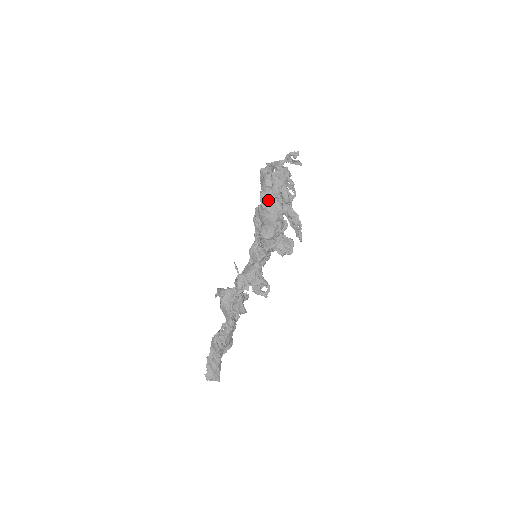
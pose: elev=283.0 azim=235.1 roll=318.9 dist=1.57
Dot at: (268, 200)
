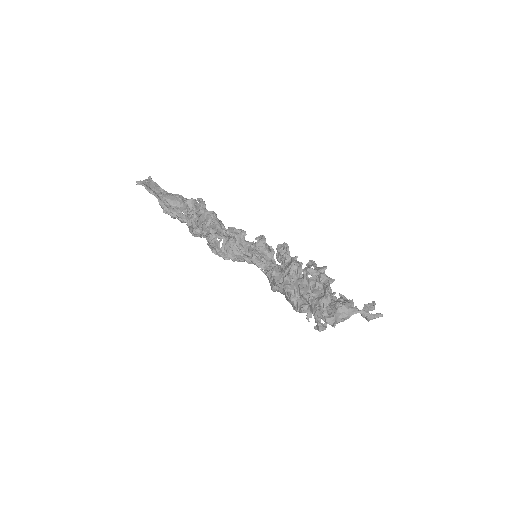
Dot at: occluded
